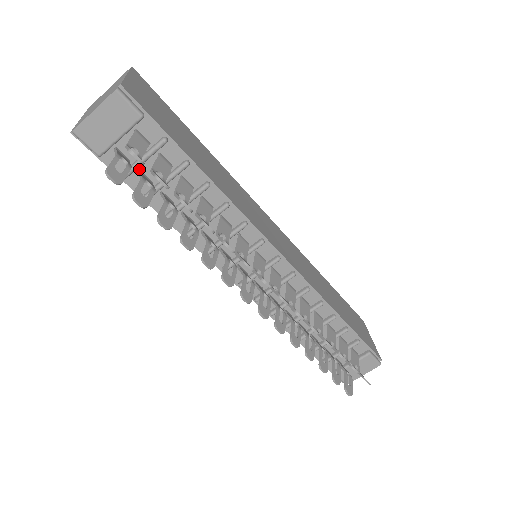
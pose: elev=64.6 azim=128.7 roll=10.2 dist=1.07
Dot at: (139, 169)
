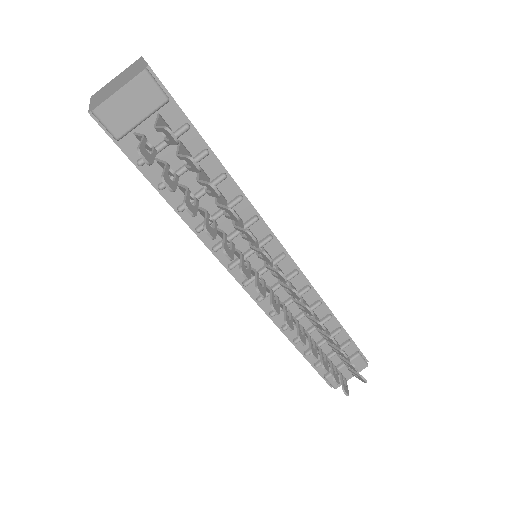
Dot at: (156, 156)
